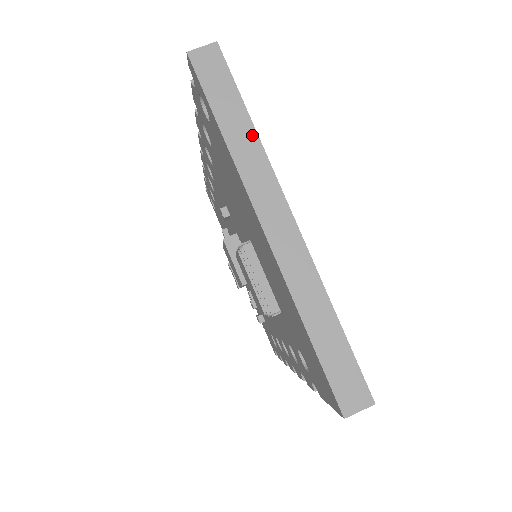
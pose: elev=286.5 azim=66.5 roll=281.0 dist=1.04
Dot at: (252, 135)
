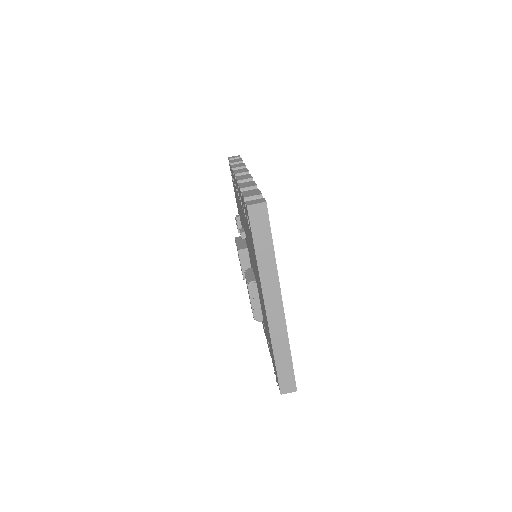
Dot at: (272, 260)
